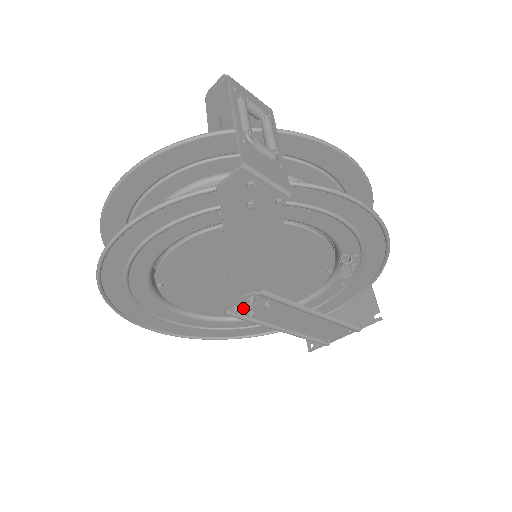
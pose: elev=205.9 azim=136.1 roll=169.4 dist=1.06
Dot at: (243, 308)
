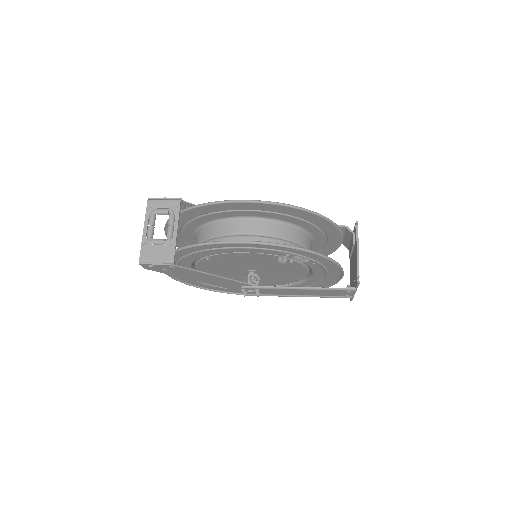
Dot at: (250, 292)
